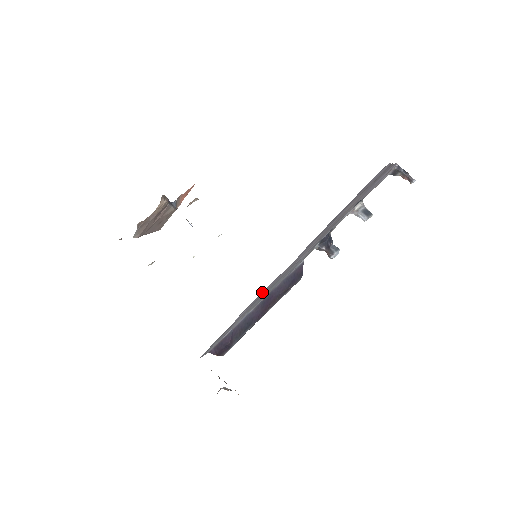
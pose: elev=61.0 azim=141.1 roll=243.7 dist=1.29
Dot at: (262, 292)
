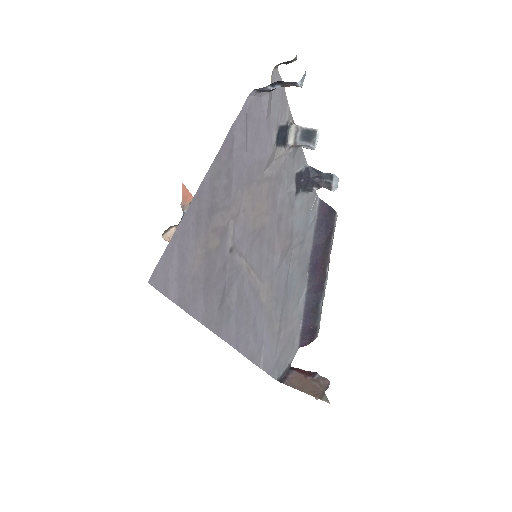
Dot at: (249, 353)
